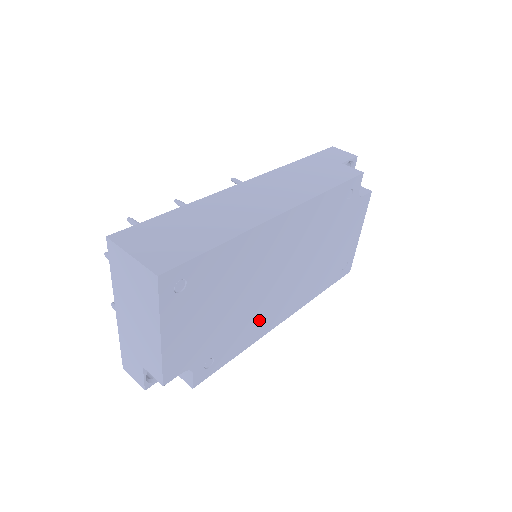
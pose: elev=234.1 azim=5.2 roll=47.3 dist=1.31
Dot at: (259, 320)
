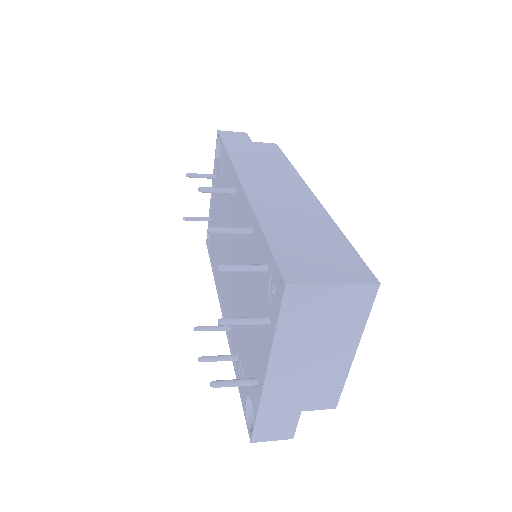
Dot at: occluded
